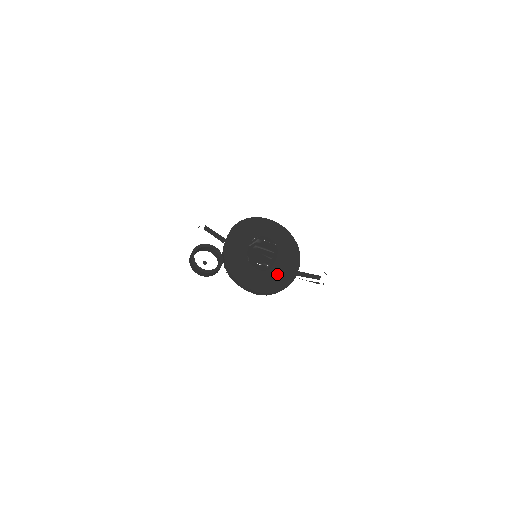
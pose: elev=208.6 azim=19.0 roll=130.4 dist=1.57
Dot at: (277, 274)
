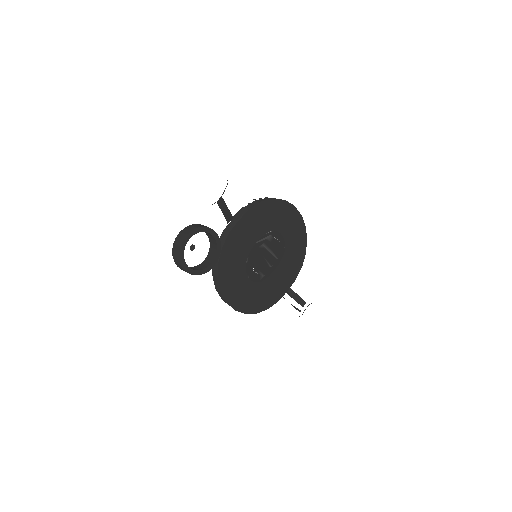
Dot at: (266, 290)
